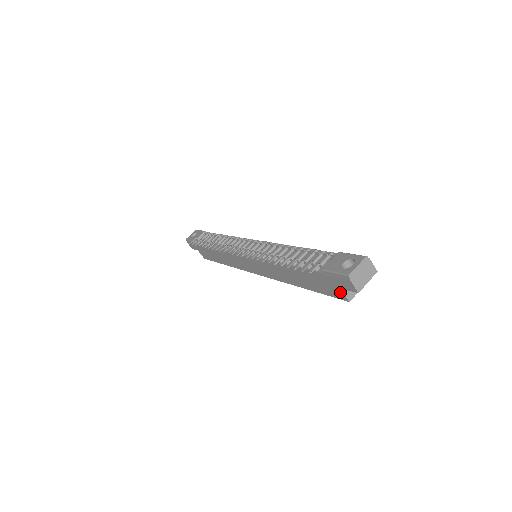
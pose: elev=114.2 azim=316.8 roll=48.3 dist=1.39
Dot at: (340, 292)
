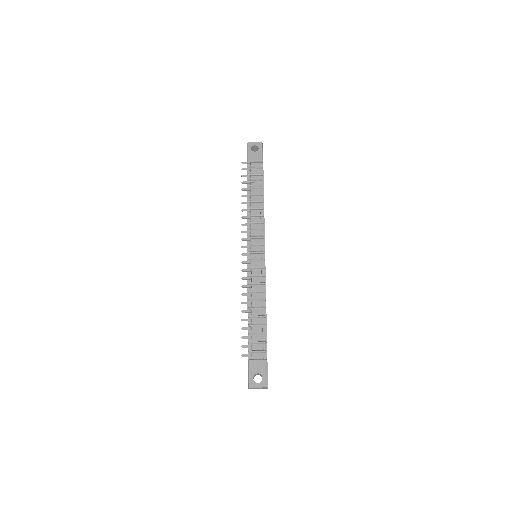
Dot at: occluded
